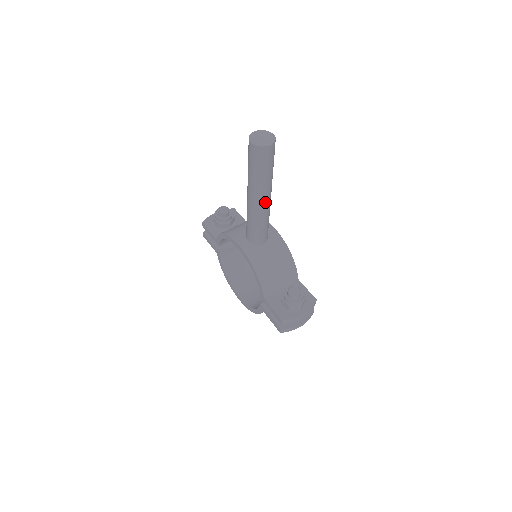
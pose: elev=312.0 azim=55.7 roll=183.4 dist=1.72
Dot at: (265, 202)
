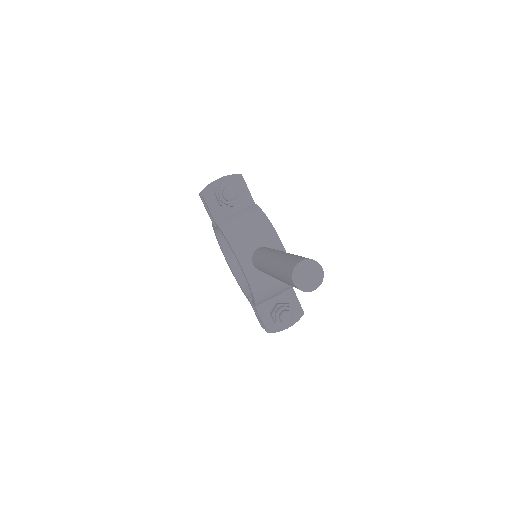
Dot at: occluded
